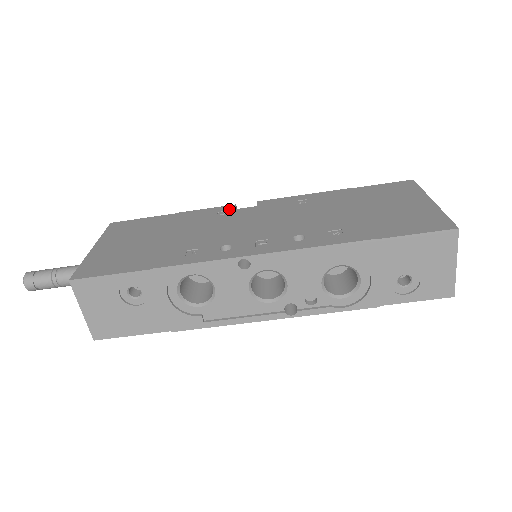
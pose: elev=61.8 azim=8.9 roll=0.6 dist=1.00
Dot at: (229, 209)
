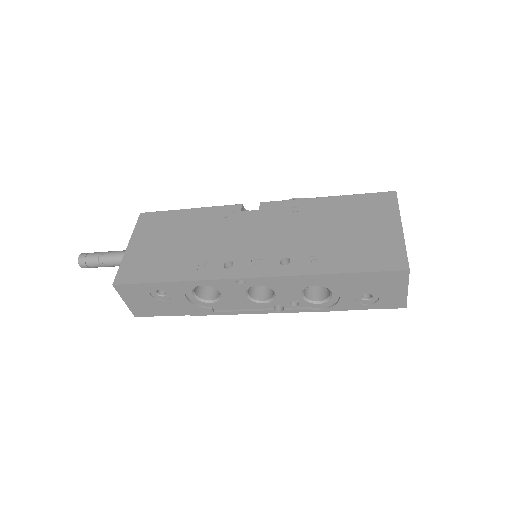
Dot at: (236, 211)
